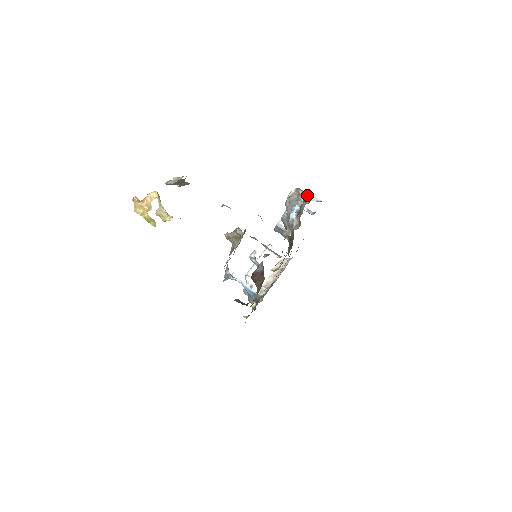
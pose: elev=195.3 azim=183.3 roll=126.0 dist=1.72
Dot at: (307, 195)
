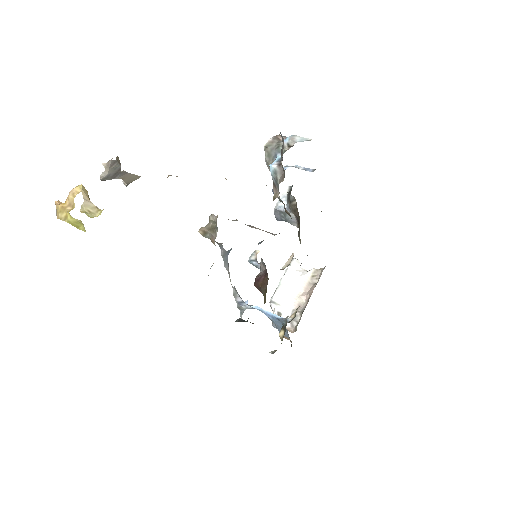
Dot at: (290, 137)
